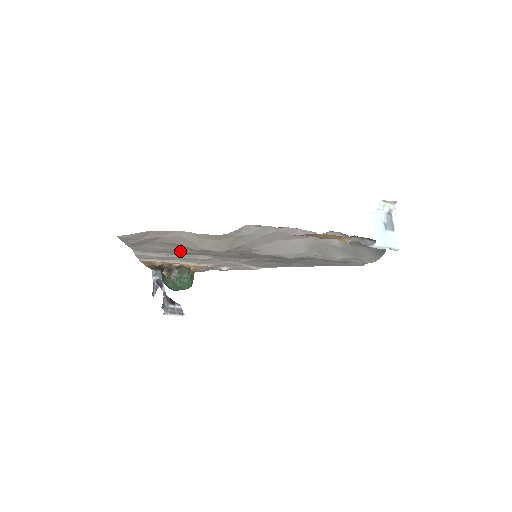
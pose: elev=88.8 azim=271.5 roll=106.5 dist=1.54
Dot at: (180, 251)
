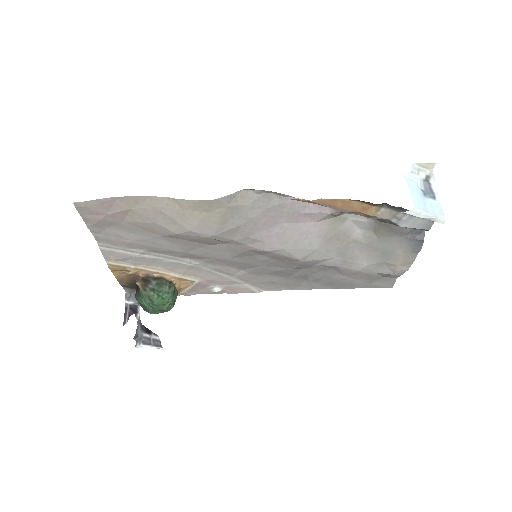
Dot at: (158, 245)
